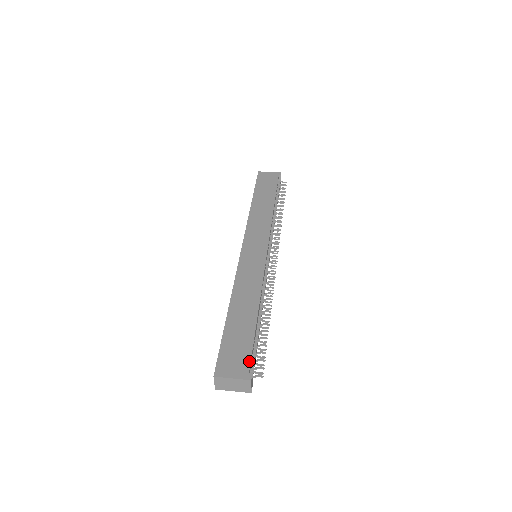
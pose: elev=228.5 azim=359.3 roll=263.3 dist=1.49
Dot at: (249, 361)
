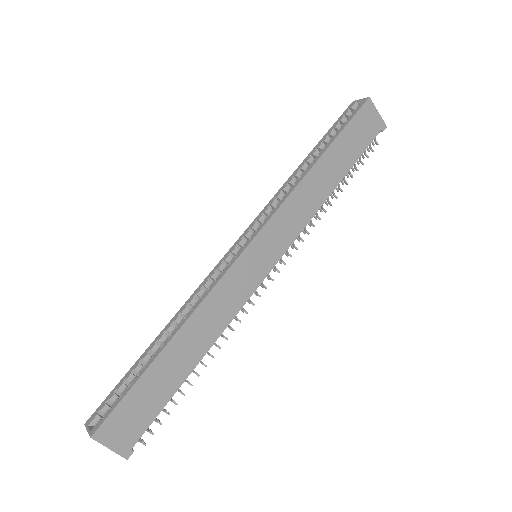
Dot at: (142, 433)
